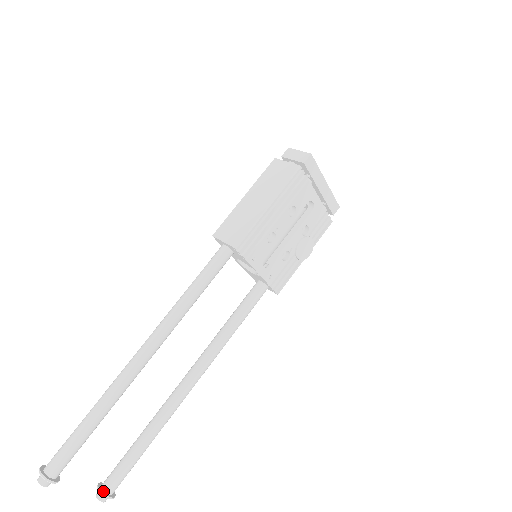
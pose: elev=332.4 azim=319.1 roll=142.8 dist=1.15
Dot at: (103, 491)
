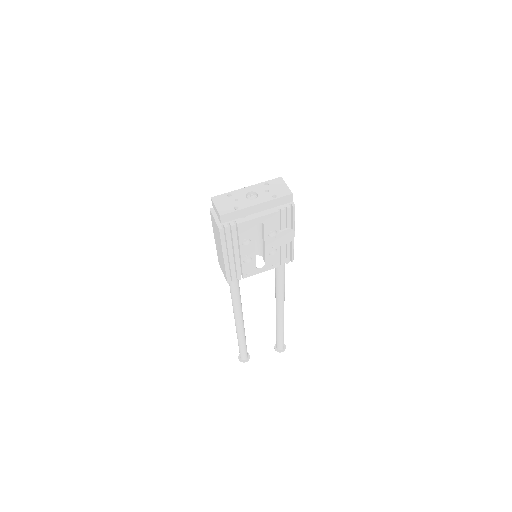
Dot at: (277, 350)
